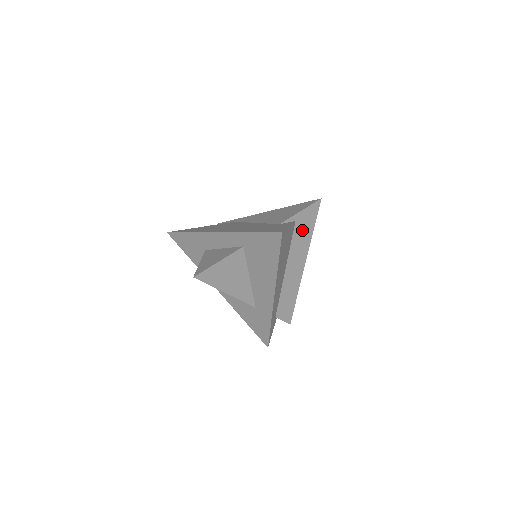
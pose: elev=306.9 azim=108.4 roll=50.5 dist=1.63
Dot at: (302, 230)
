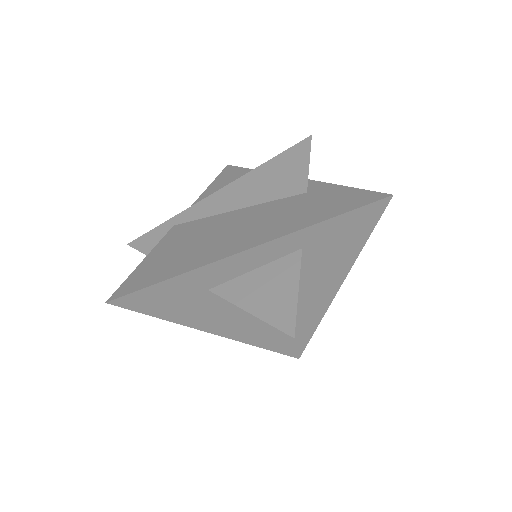
Dot at: occluded
